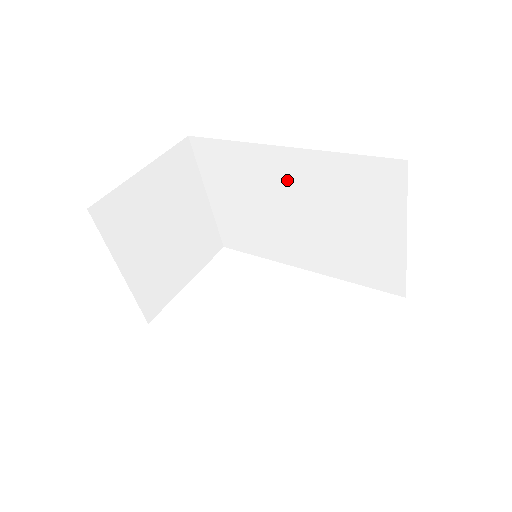
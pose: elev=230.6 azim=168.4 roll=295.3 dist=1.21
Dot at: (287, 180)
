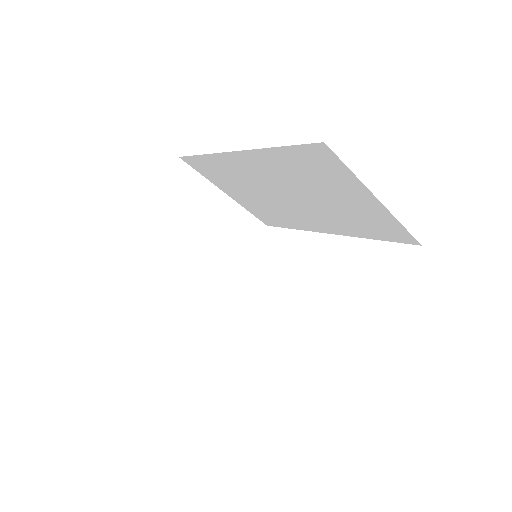
Dot at: (261, 174)
